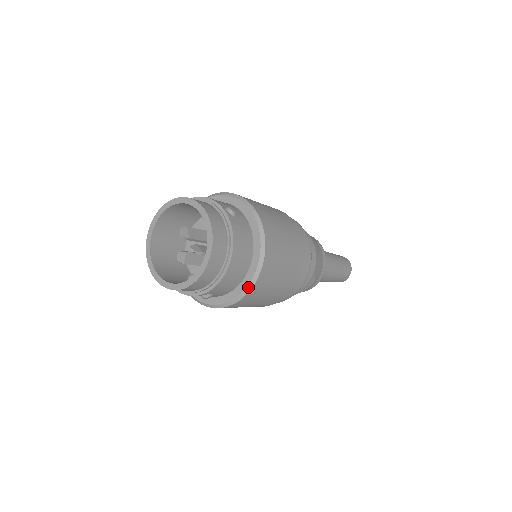
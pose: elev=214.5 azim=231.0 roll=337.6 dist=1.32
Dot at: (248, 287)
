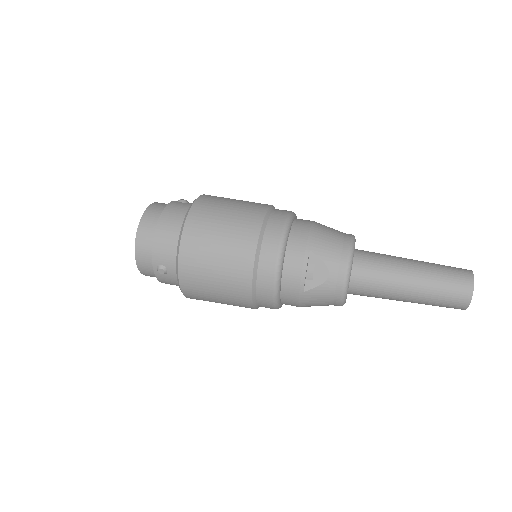
Dot at: (178, 246)
